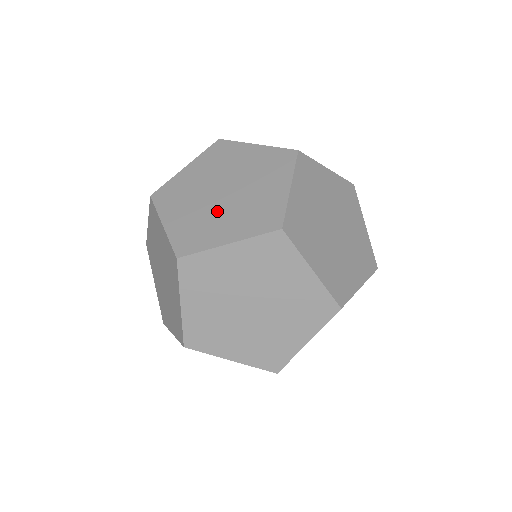
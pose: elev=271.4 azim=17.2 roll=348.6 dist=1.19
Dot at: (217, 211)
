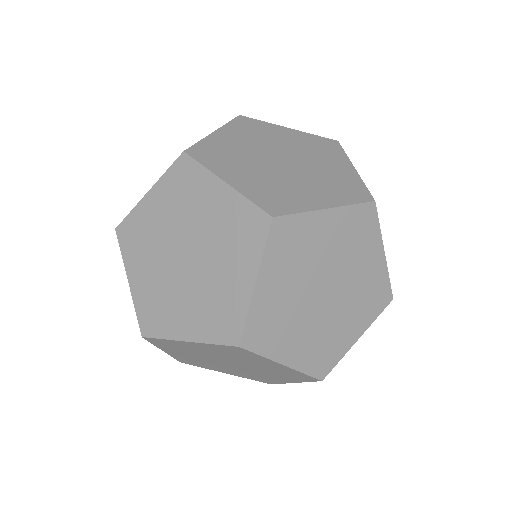
Dot at: (304, 315)
